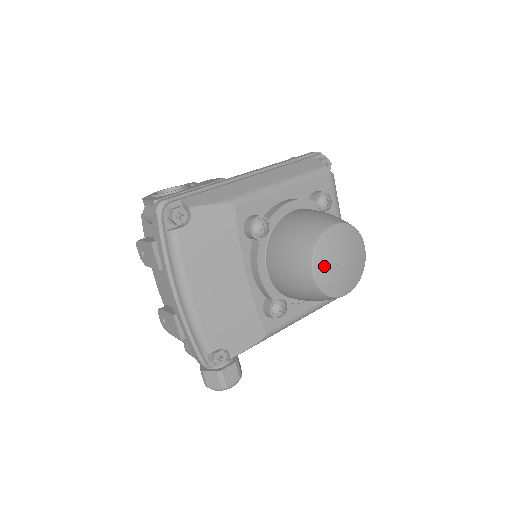
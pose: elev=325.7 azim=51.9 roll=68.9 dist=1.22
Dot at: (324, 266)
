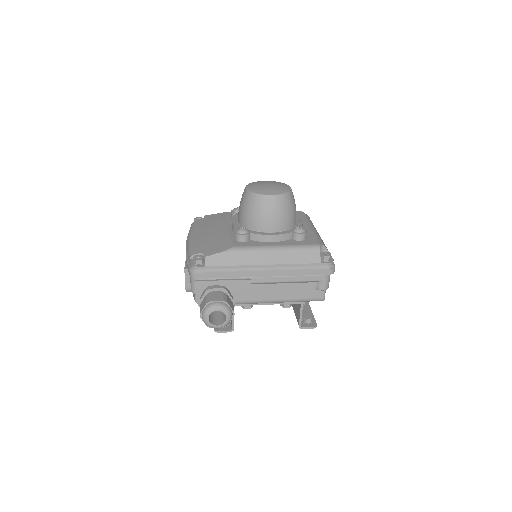
Dot at: (253, 186)
